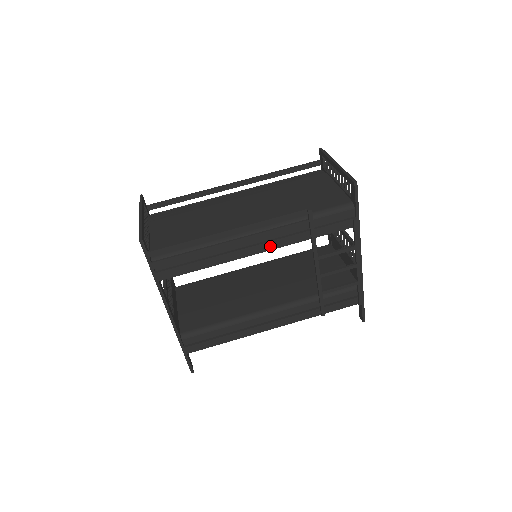
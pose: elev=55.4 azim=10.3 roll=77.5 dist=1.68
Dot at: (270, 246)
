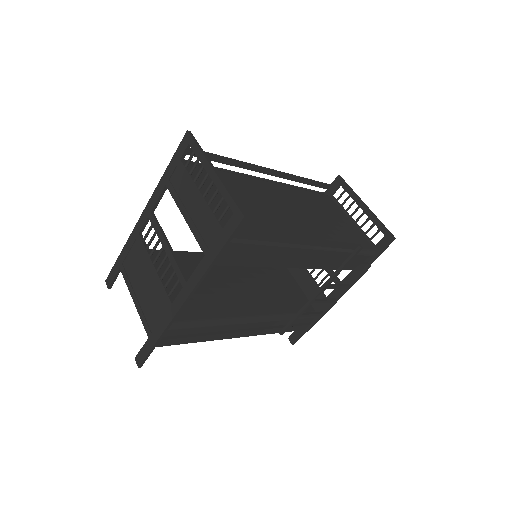
Dot at: (313, 265)
